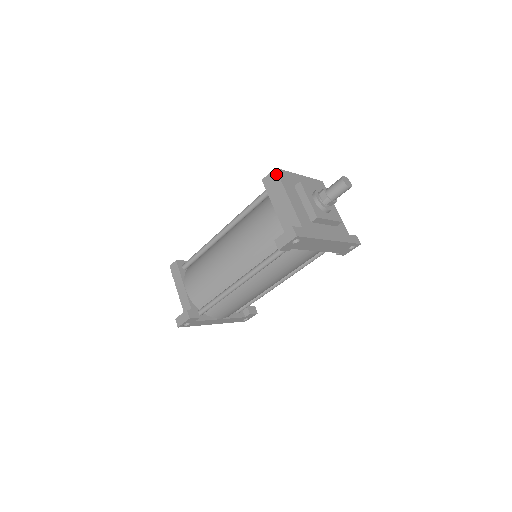
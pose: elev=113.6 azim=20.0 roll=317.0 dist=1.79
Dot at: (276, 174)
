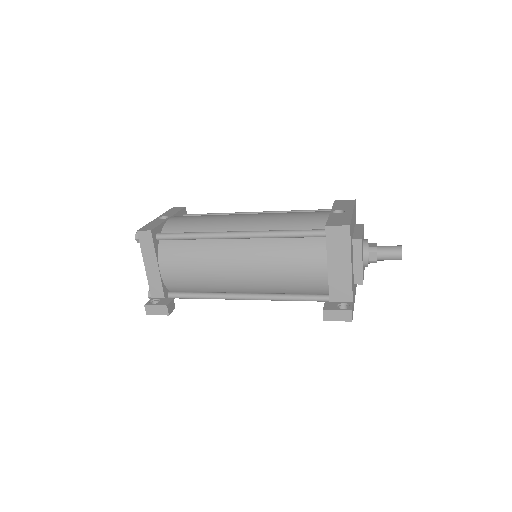
Dot at: (348, 233)
